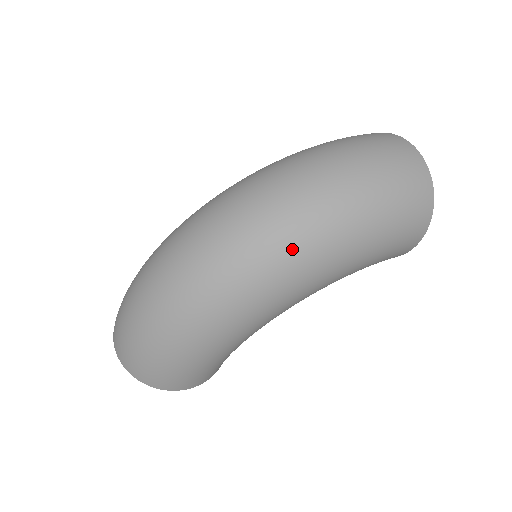
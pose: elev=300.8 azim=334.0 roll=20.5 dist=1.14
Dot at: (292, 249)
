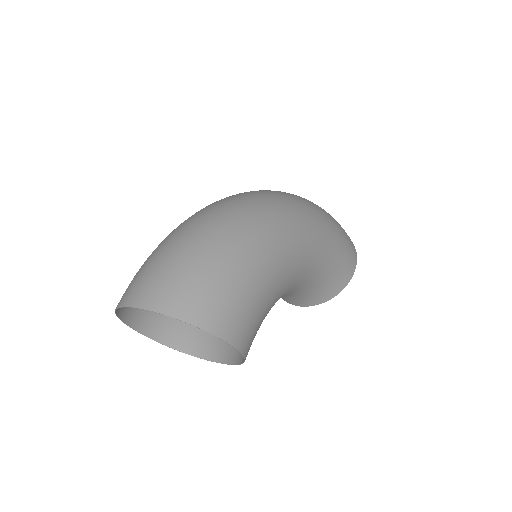
Dot at: (300, 203)
